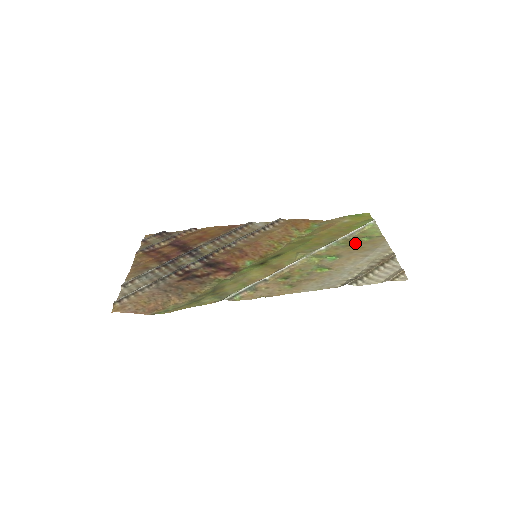
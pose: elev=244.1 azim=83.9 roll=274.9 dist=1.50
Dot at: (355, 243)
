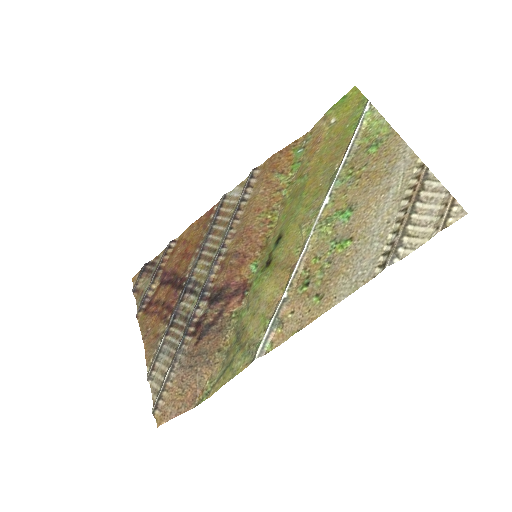
Dot at: (362, 166)
